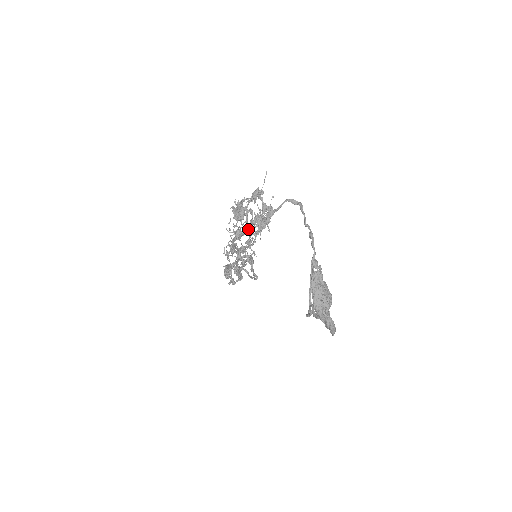
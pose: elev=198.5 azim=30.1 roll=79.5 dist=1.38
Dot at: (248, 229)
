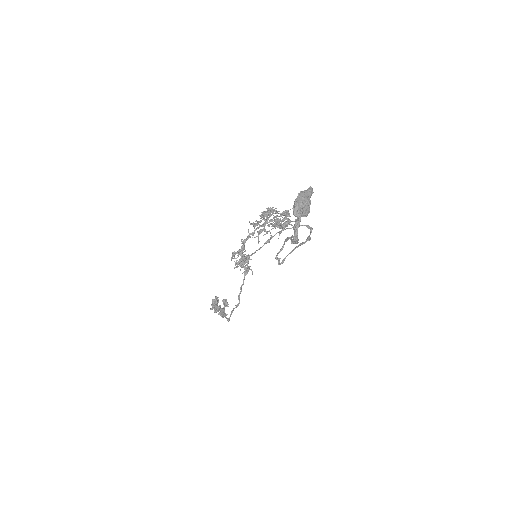
Dot at: (266, 223)
